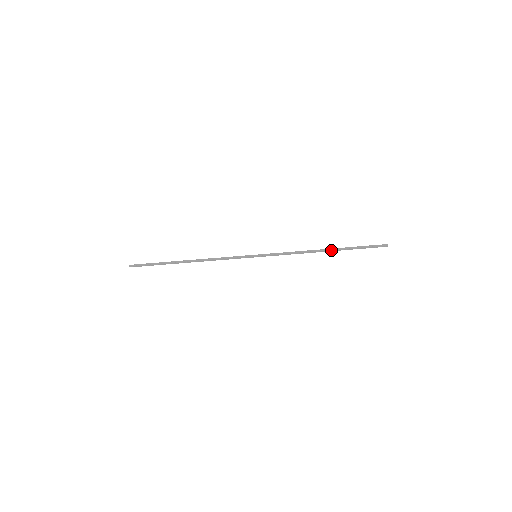
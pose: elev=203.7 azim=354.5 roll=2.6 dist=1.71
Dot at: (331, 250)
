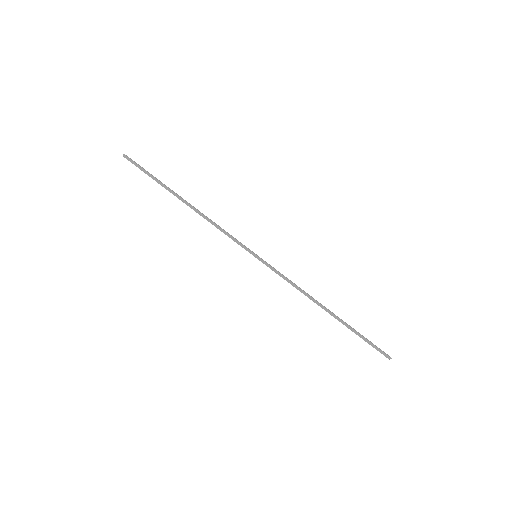
Dot at: (333, 316)
